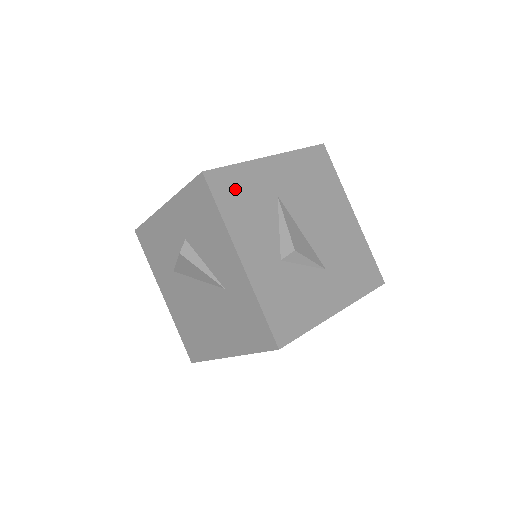
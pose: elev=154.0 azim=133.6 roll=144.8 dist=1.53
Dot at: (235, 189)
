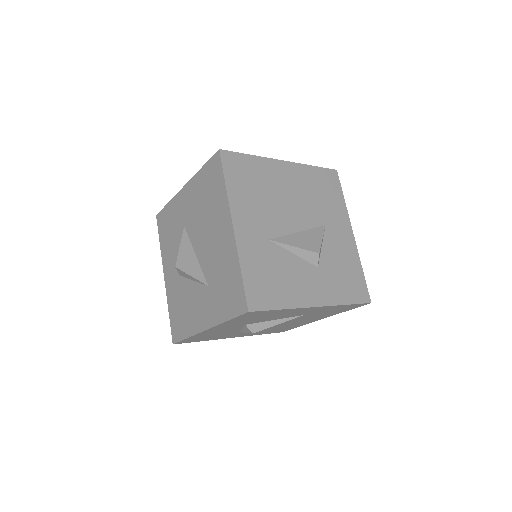
Dot at: (263, 284)
